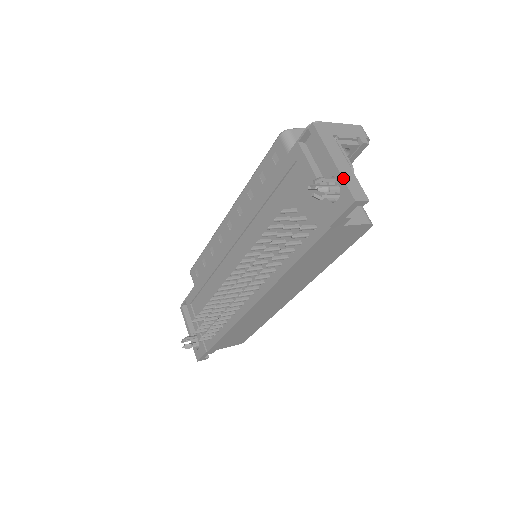
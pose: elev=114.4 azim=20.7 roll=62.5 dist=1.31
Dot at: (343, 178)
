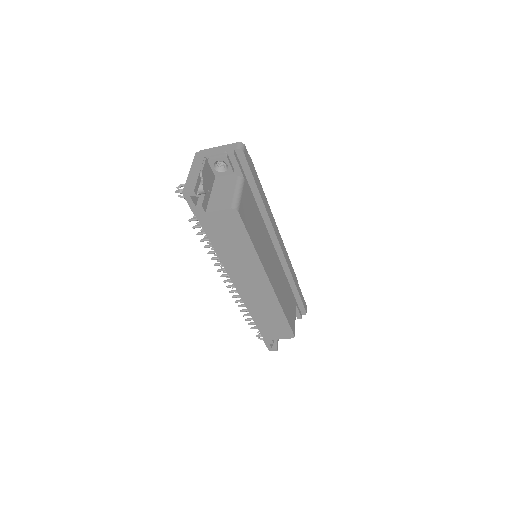
Dot at: (186, 181)
